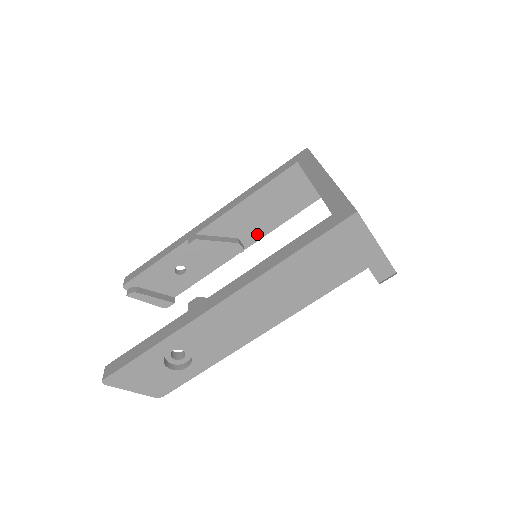
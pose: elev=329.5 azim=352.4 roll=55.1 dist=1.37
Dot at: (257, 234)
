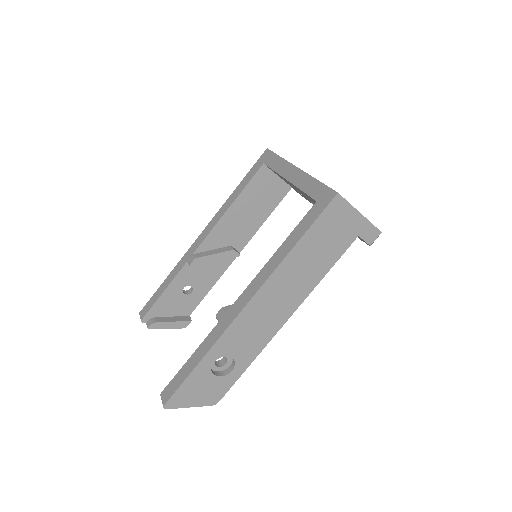
Dot at: (246, 237)
